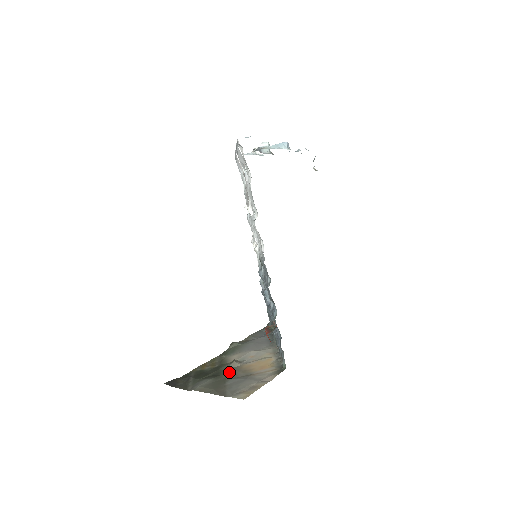
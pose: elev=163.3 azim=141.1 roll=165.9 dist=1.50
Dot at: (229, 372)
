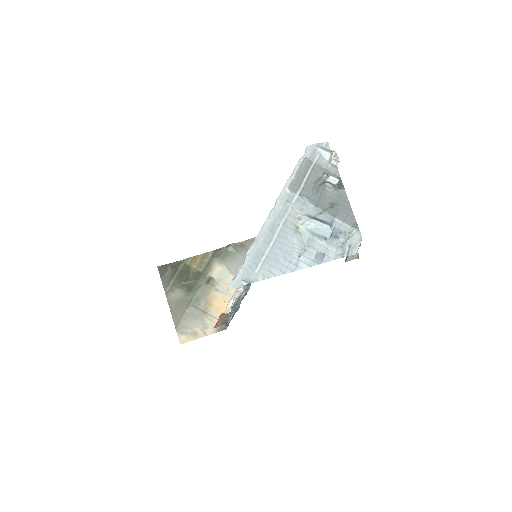
Dot at: (198, 294)
